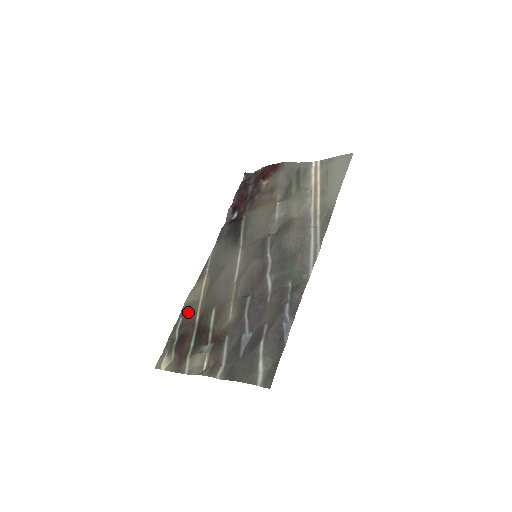
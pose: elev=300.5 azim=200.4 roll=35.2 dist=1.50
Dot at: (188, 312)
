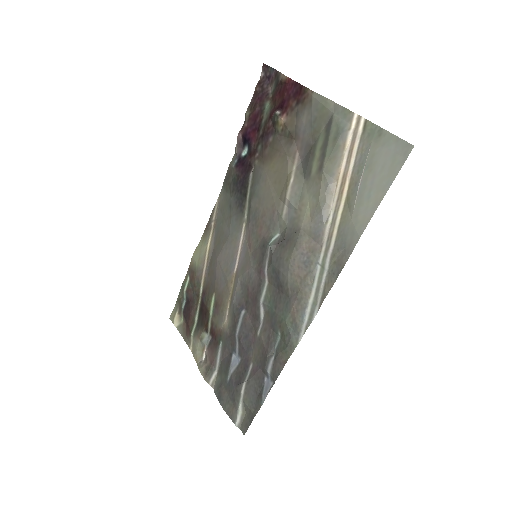
Dot at: (193, 277)
